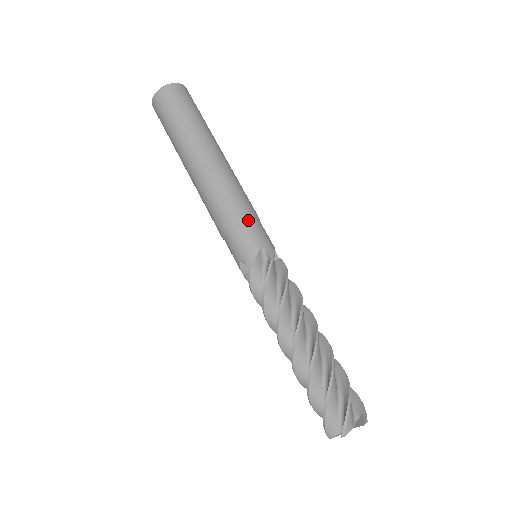
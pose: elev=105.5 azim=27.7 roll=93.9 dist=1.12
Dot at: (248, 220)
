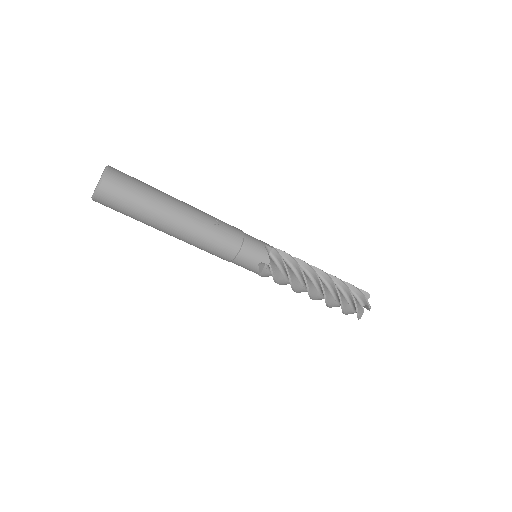
Dot at: (238, 253)
